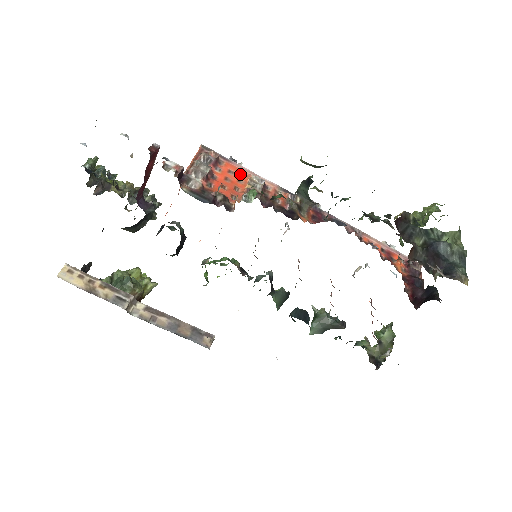
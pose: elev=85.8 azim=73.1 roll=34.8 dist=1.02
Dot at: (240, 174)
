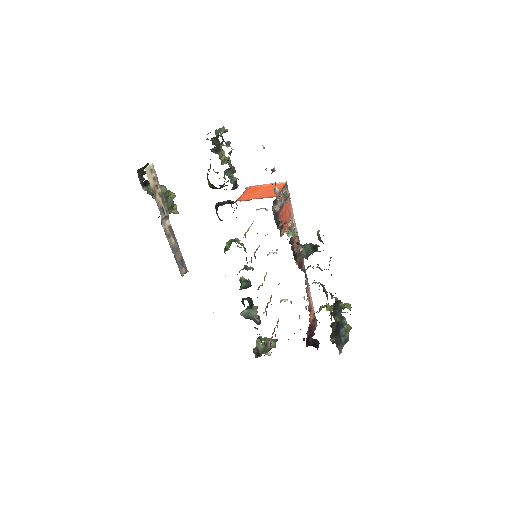
Dot at: (290, 214)
